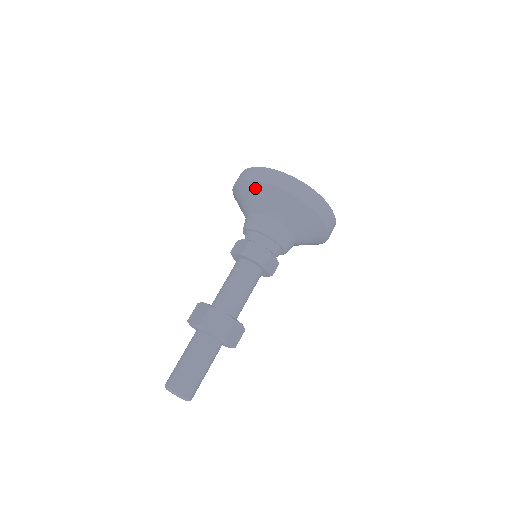
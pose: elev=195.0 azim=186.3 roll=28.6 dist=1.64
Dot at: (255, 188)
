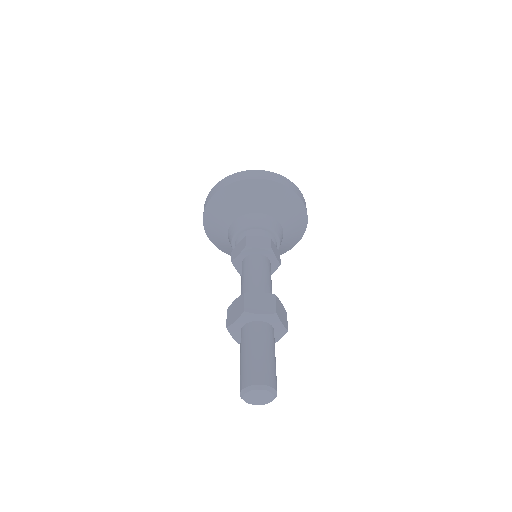
Dot at: (278, 190)
